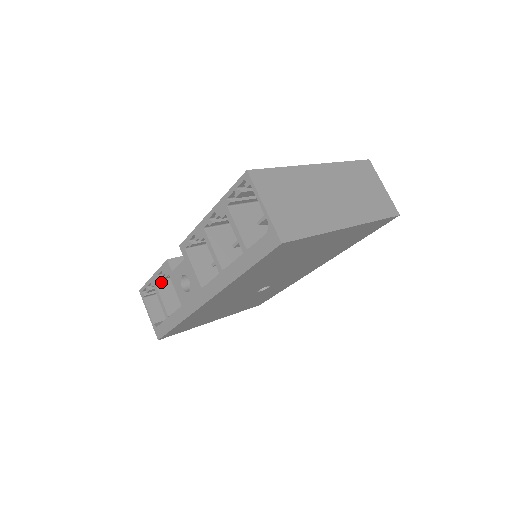
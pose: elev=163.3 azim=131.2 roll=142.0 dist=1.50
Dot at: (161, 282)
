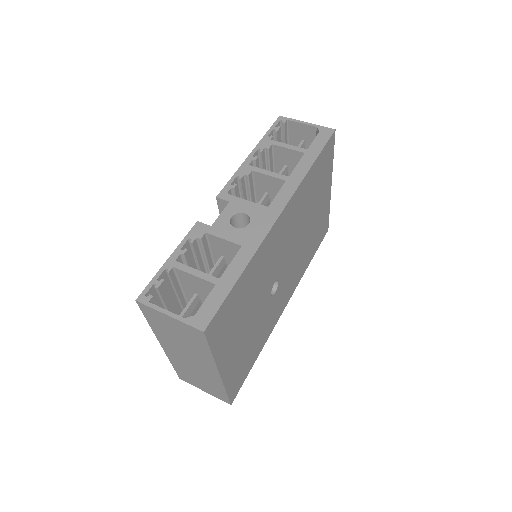
Dot at: occluded
